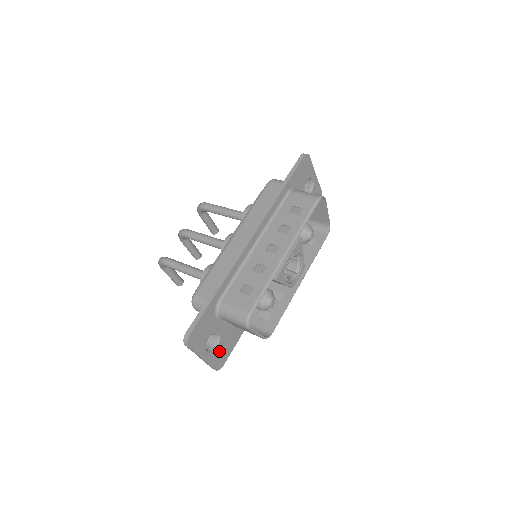
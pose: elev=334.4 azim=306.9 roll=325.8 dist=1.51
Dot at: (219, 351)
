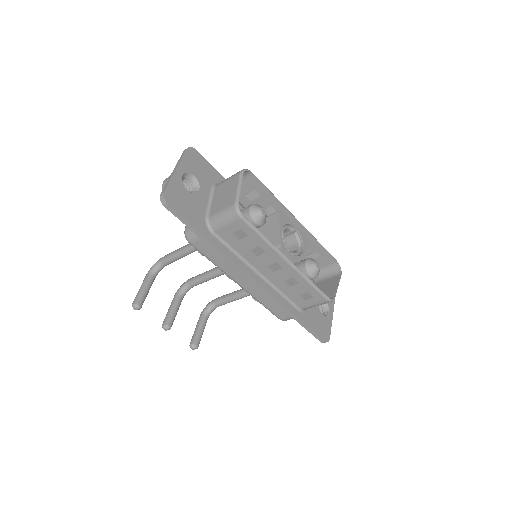
Dot at: (183, 195)
